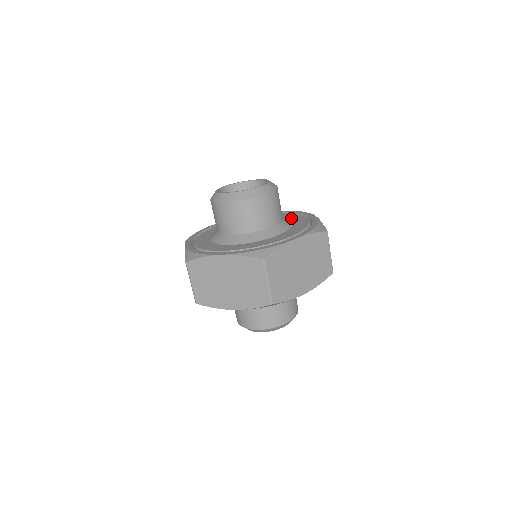
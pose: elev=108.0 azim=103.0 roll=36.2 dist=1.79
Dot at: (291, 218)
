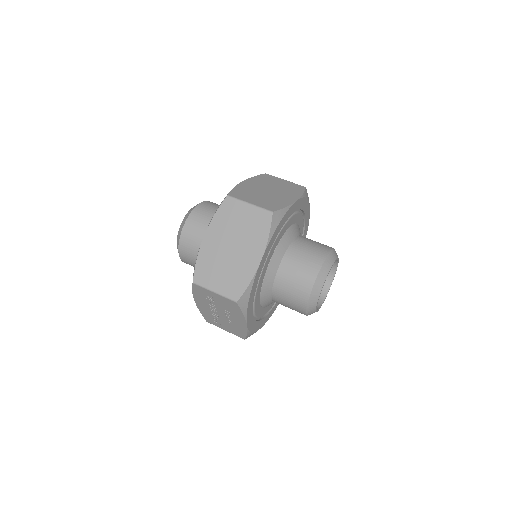
Dot at: occluded
